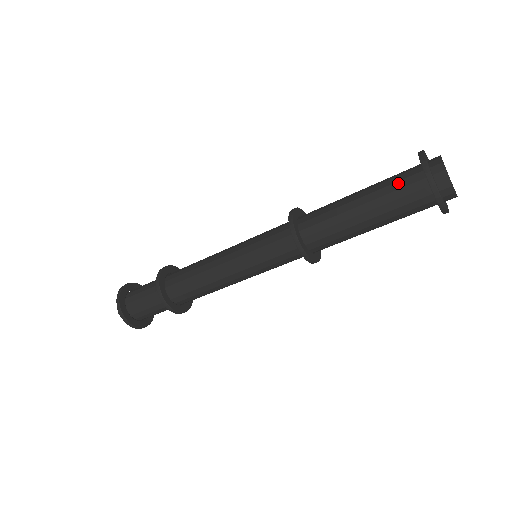
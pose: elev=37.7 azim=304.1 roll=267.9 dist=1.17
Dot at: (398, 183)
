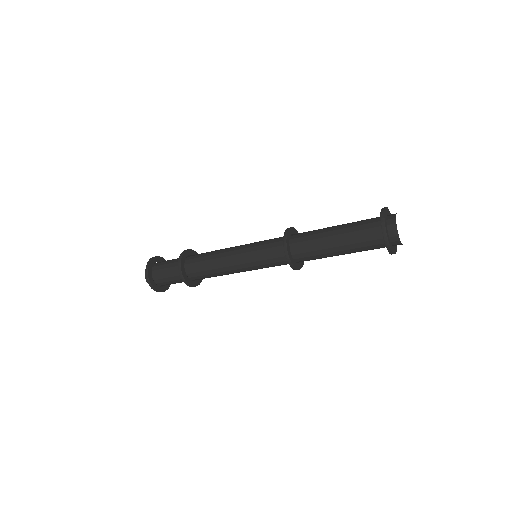
Dot at: (364, 231)
